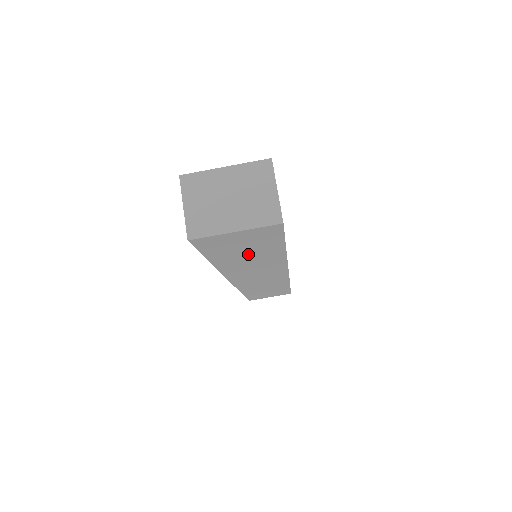
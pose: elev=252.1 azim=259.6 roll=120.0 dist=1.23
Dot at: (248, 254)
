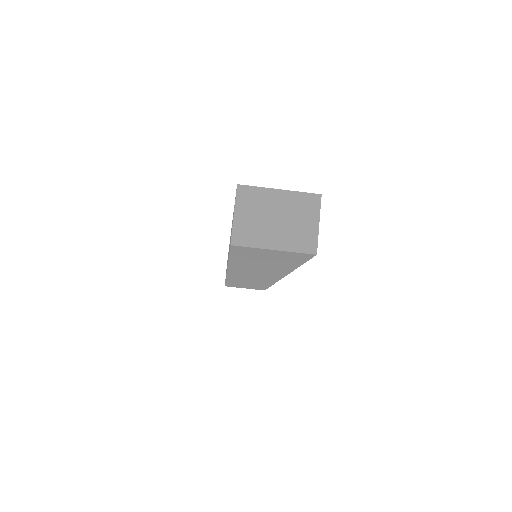
Dot at: (265, 262)
